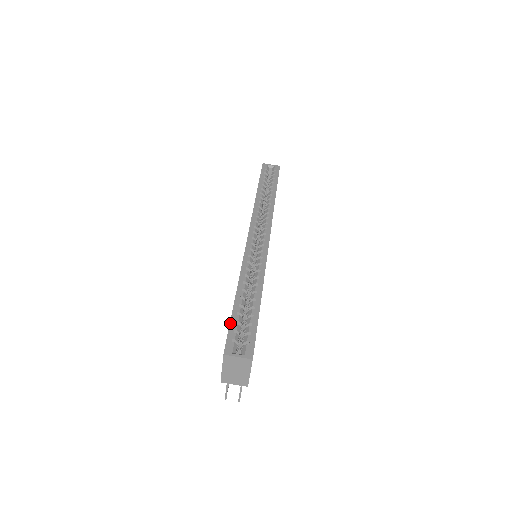
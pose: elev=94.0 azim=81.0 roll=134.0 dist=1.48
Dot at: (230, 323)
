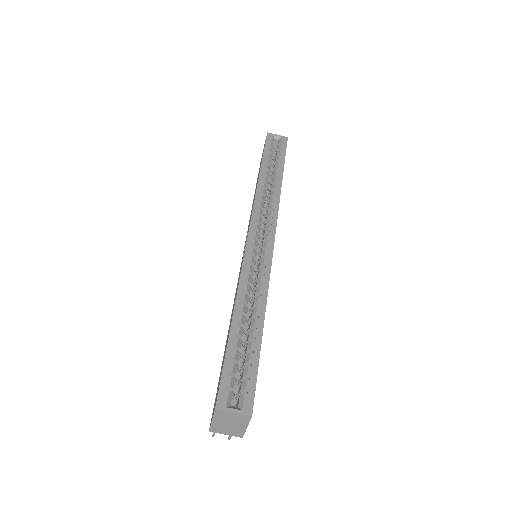
Dot at: (224, 361)
